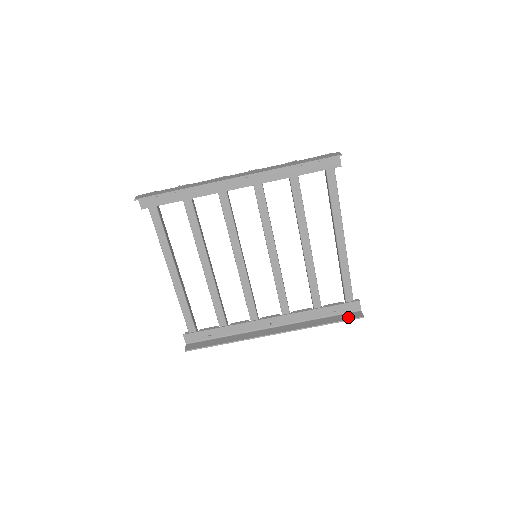
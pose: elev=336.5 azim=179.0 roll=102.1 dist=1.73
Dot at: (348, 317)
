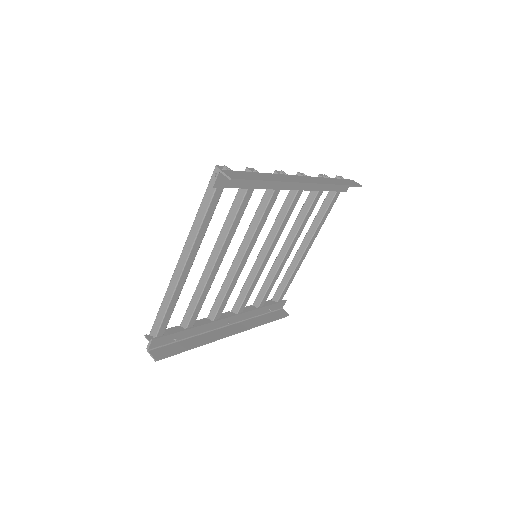
Dot at: (280, 315)
